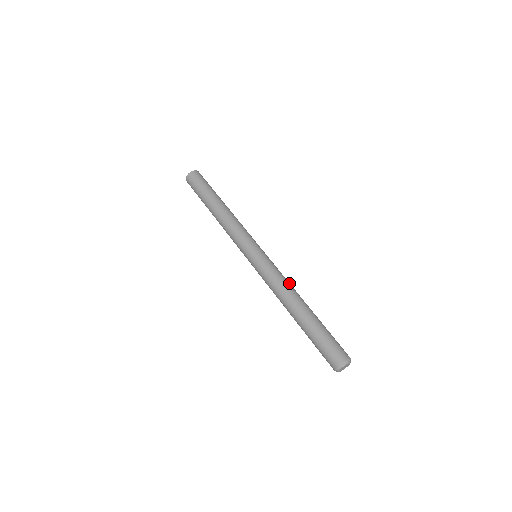
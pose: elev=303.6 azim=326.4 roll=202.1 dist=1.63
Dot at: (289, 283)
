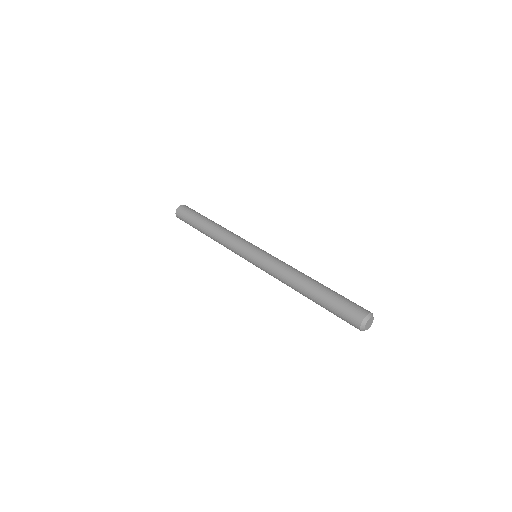
Dot at: occluded
